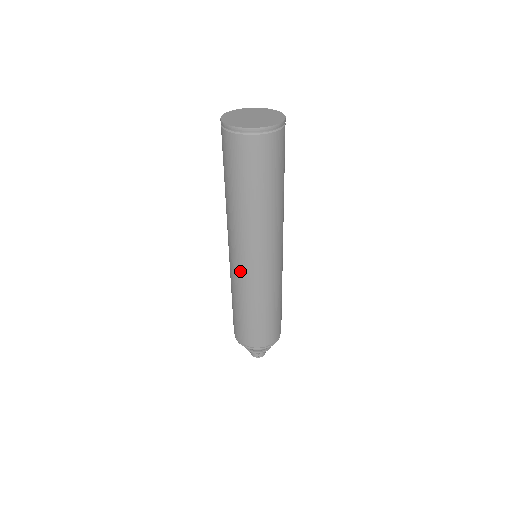
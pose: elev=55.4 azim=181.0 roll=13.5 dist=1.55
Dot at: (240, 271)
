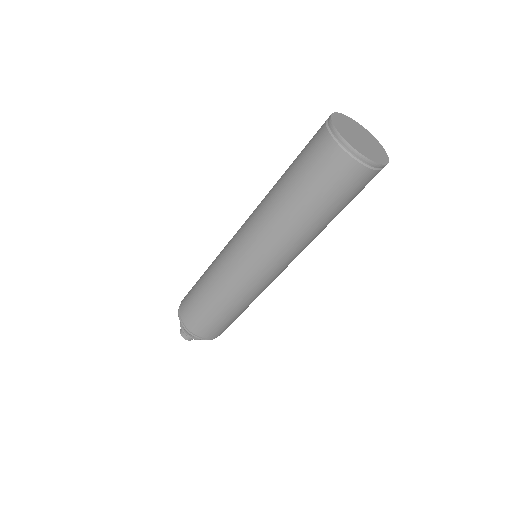
Dot at: (246, 274)
